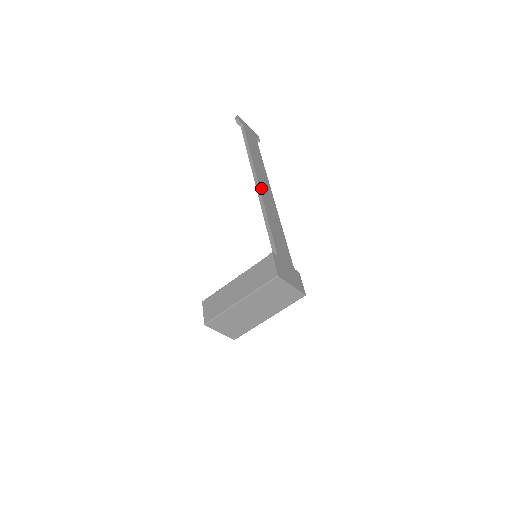
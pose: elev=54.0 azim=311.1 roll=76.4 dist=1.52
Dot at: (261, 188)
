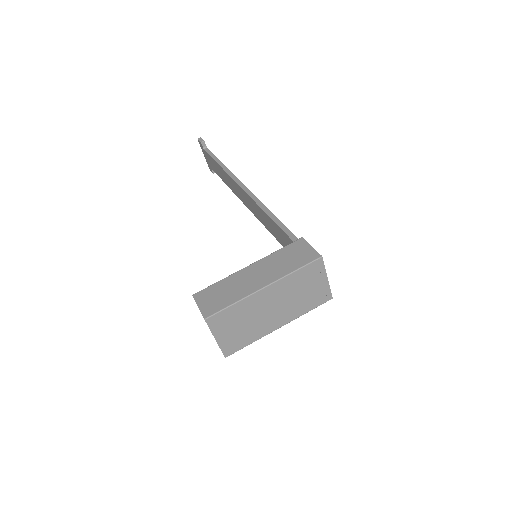
Dot at: occluded
